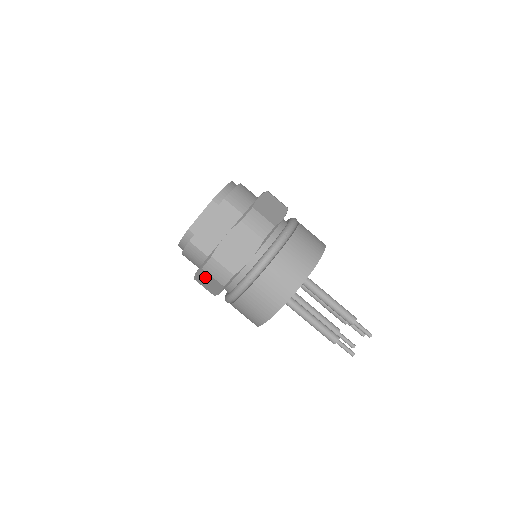
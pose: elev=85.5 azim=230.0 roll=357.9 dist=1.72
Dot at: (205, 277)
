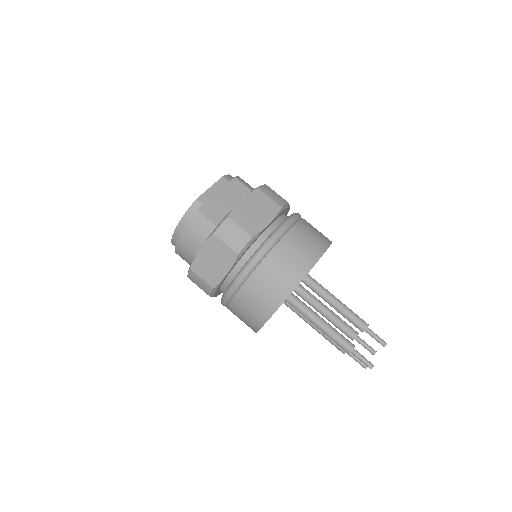
Dot at: (212, 251)
